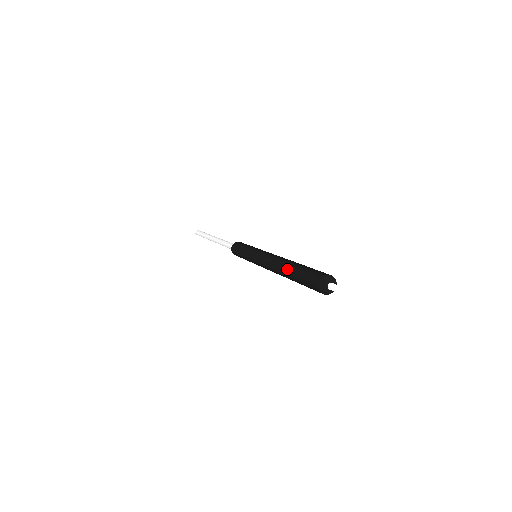
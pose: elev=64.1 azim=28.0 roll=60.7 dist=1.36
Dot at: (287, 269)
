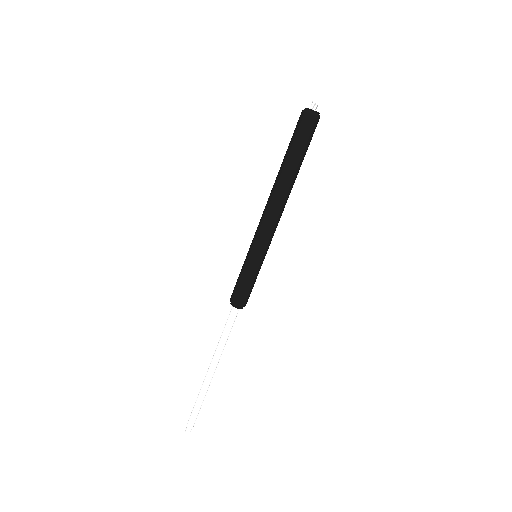
Dot at: (280, 170)
